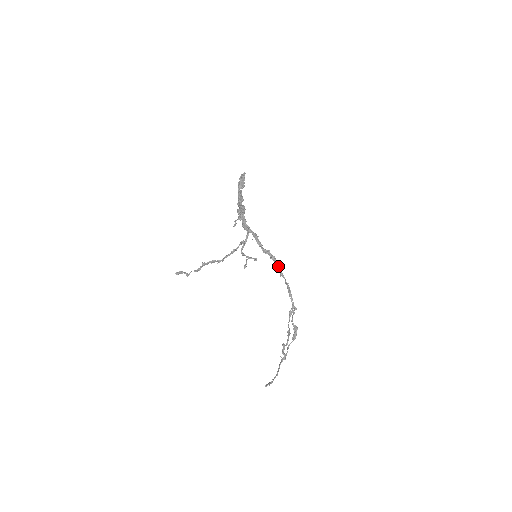
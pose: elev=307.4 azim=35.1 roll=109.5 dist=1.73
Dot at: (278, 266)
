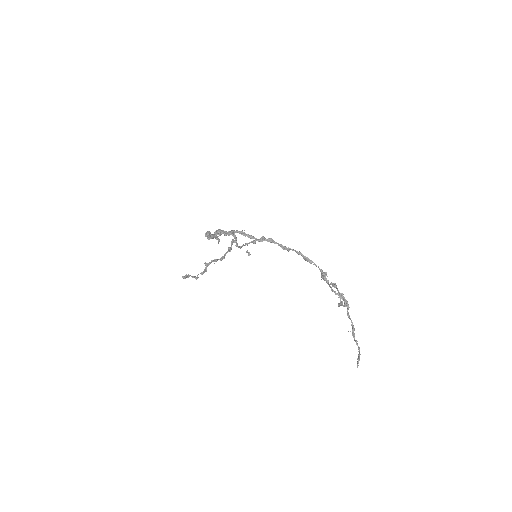
Dot at: (280, 245)
